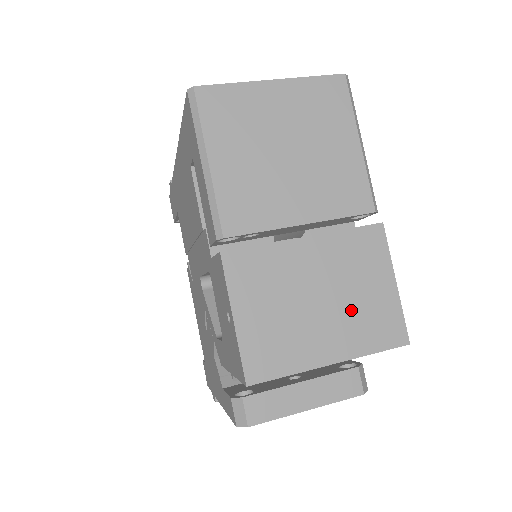
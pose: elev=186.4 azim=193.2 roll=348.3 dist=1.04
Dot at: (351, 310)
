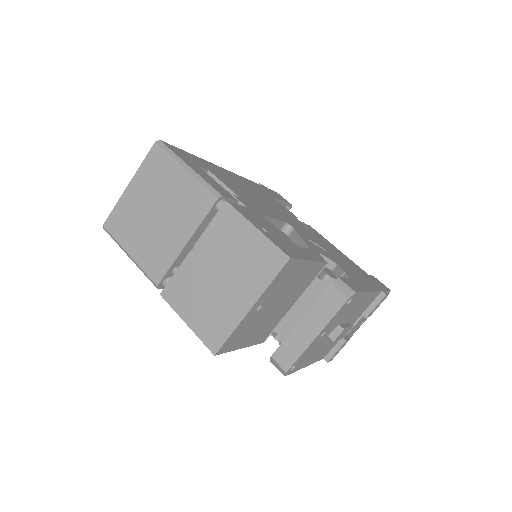
Dot at: (241, 268)
